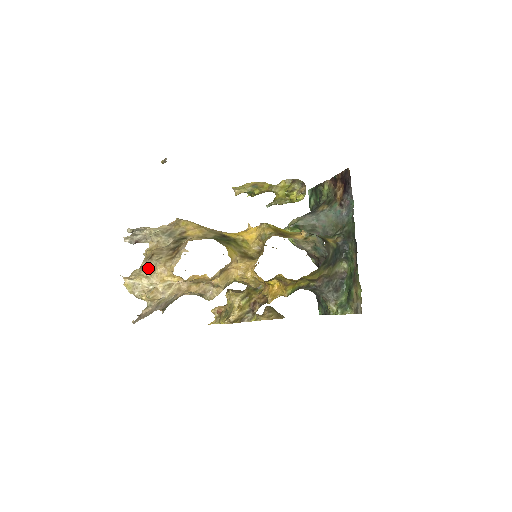
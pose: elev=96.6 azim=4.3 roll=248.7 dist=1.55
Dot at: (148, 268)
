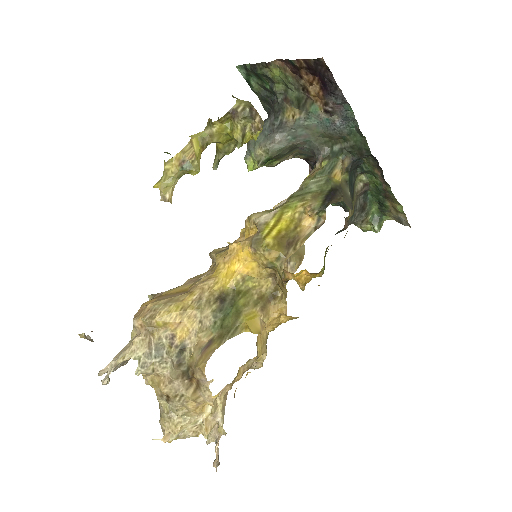
Dot at: (177, 412)
